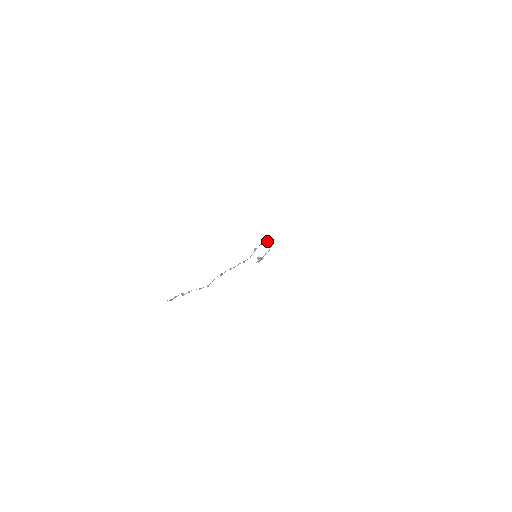
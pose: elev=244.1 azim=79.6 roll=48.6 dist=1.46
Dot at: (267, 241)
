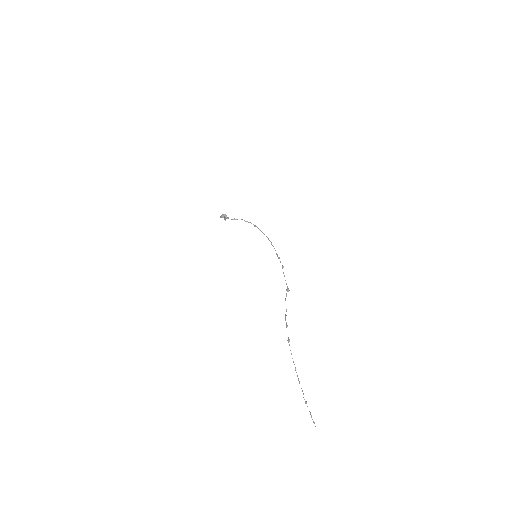
Dot at: occluded
